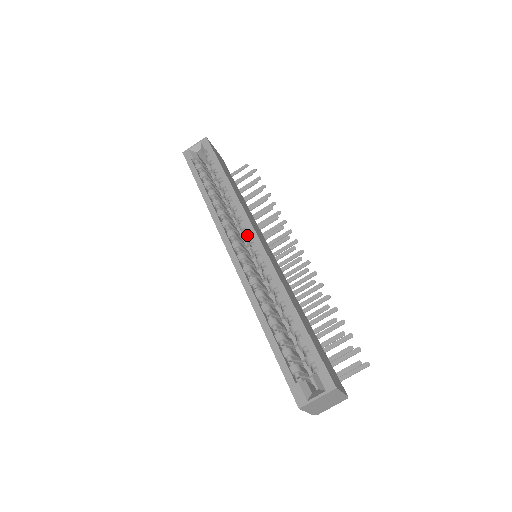
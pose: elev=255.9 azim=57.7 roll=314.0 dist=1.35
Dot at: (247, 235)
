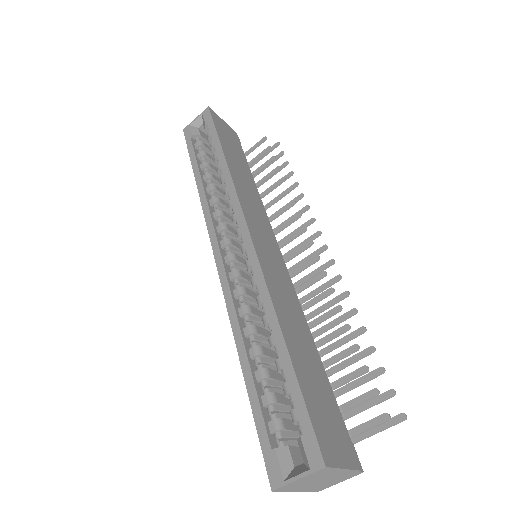
Dot at: (238, 229)
